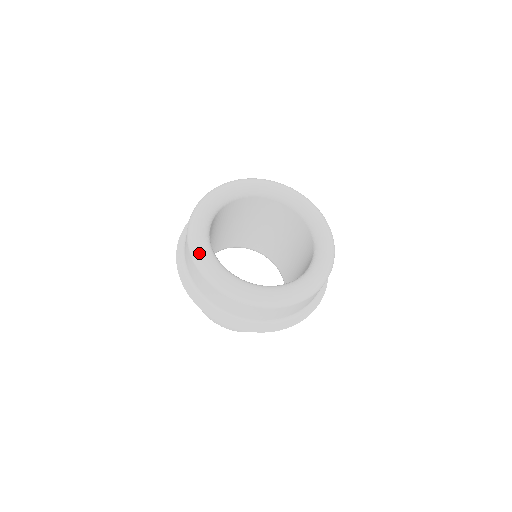
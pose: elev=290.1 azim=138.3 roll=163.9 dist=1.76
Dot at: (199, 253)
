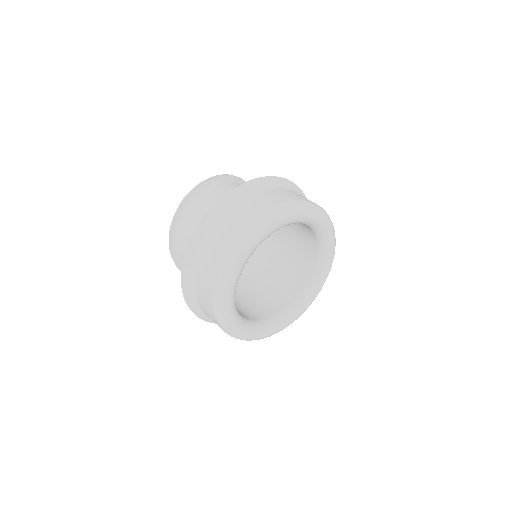
Dot at: (228, 284)
